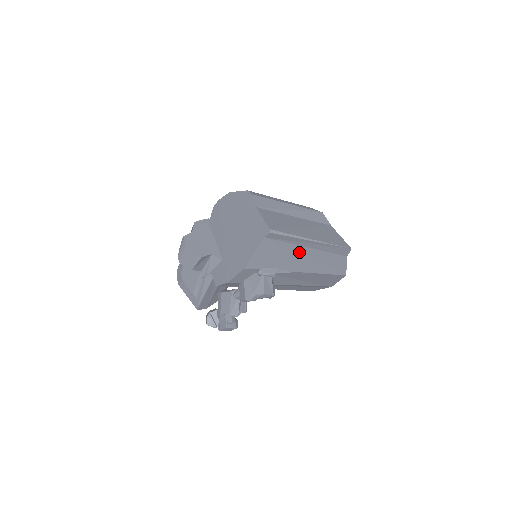
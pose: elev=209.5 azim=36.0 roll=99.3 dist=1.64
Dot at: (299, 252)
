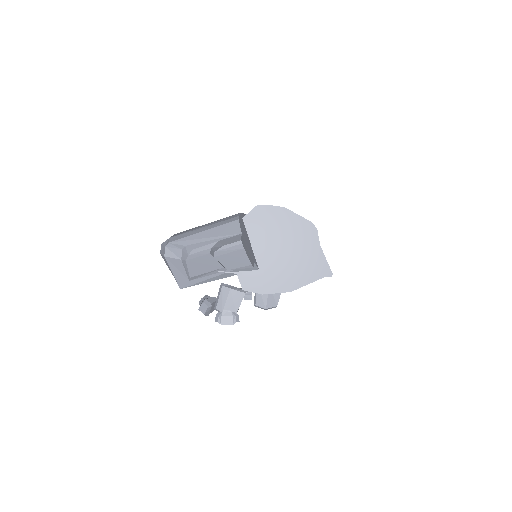
Dot at: occluded
